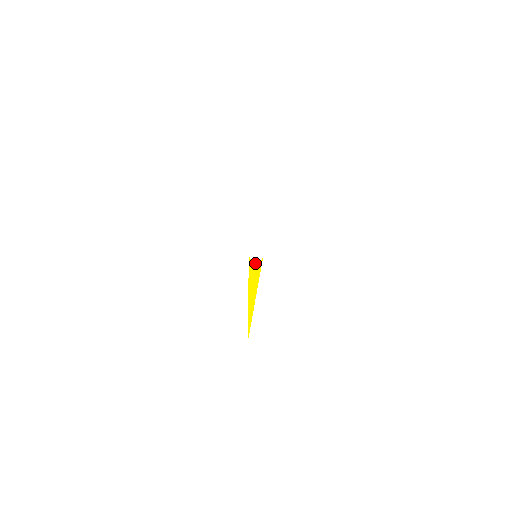
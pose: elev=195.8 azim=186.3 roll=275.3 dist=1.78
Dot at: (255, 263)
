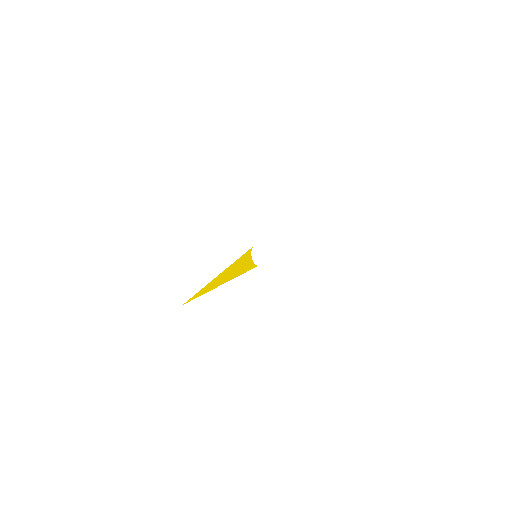
Dot at: (251, 259)
